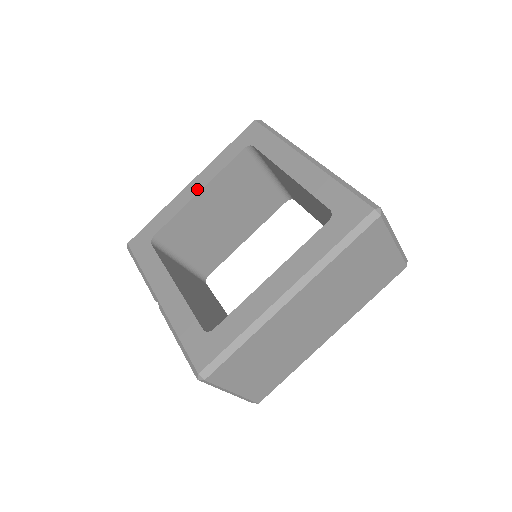
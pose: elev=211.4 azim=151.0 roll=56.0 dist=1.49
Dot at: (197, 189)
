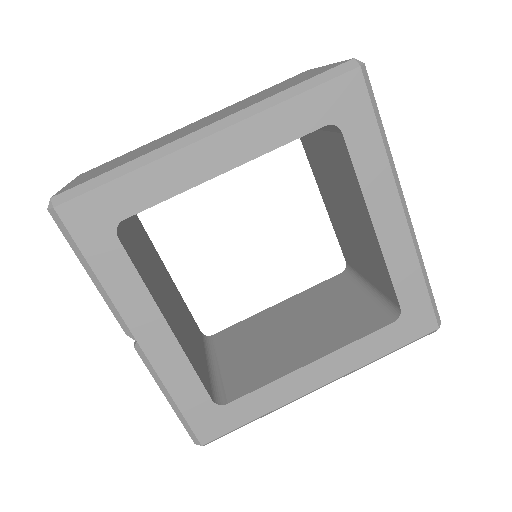
Dot at: (223, 163)
